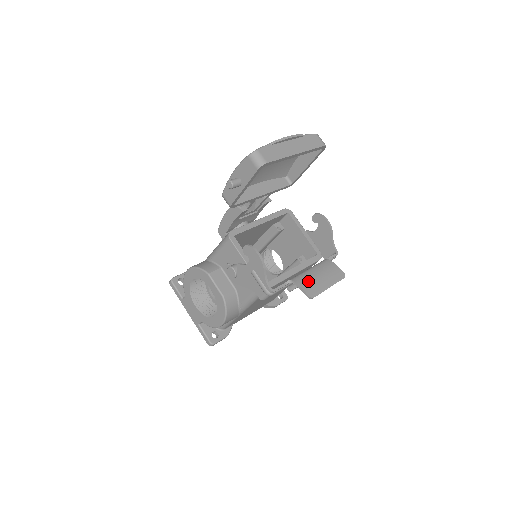
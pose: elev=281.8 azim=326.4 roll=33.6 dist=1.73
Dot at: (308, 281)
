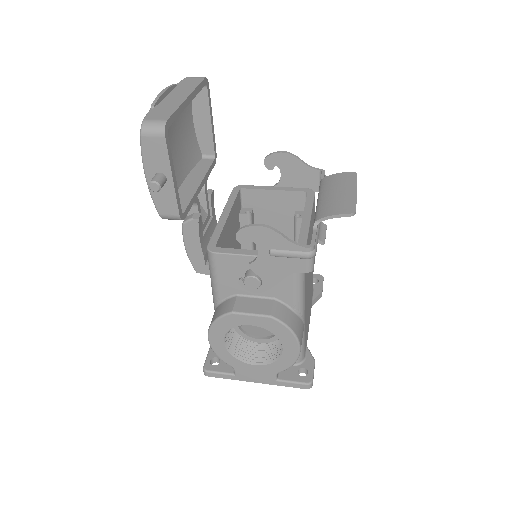
Dot at: (331, 205)
